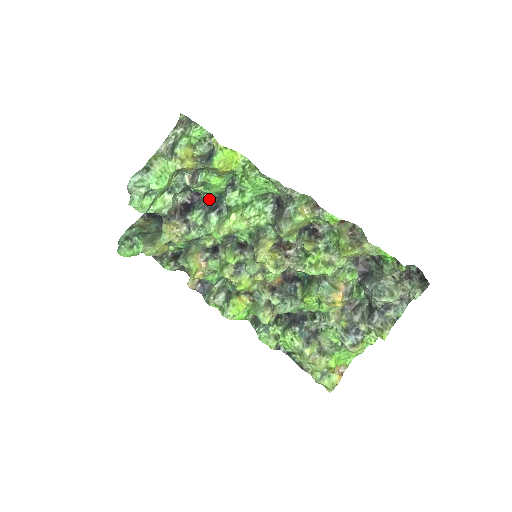
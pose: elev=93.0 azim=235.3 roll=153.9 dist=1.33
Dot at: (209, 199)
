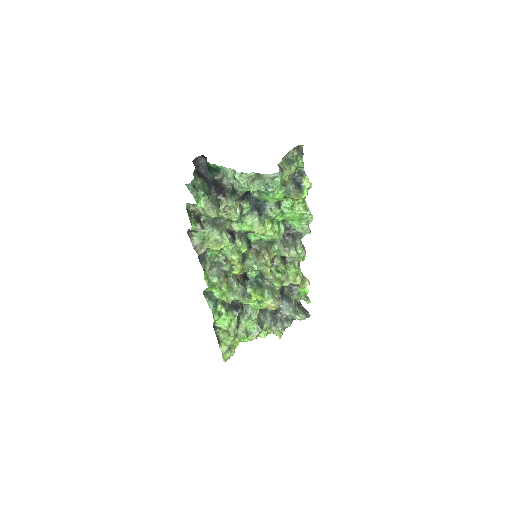
Dot at: (256, 199)
